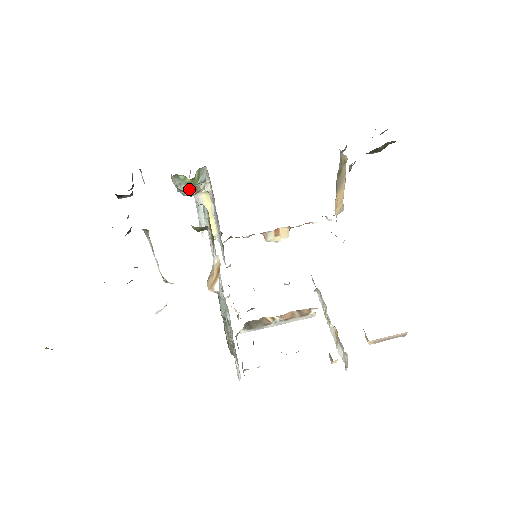
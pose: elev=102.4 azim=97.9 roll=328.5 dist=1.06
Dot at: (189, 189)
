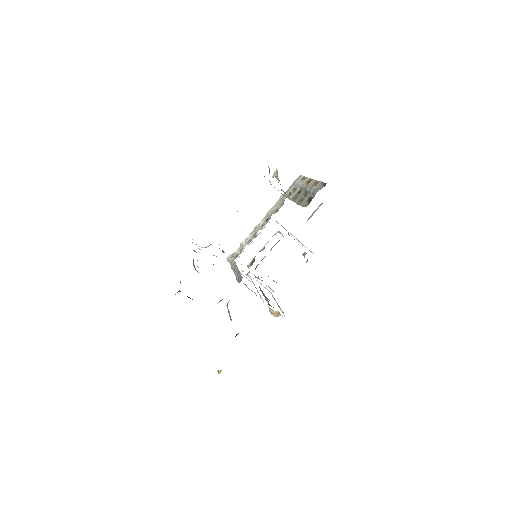
Dot at: occluded
